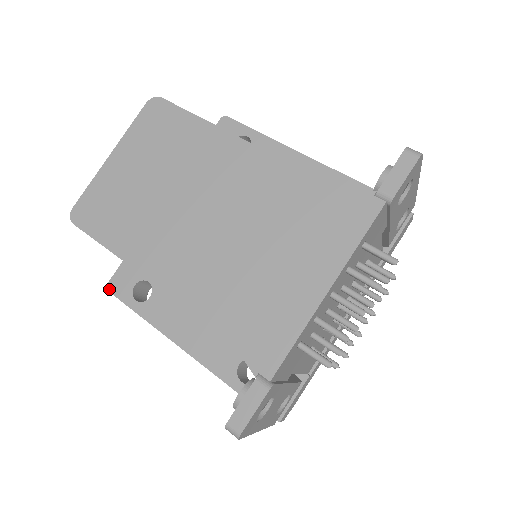
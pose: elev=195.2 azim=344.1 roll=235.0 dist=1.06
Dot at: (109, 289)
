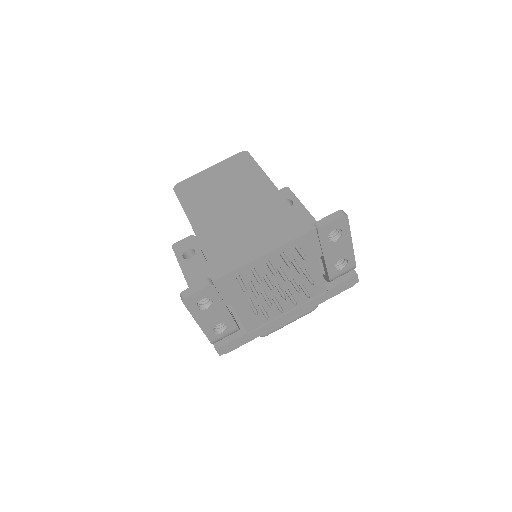
Dot at: (173, 246)
